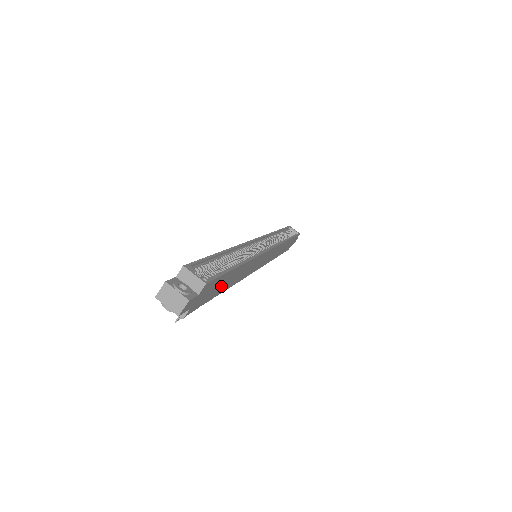
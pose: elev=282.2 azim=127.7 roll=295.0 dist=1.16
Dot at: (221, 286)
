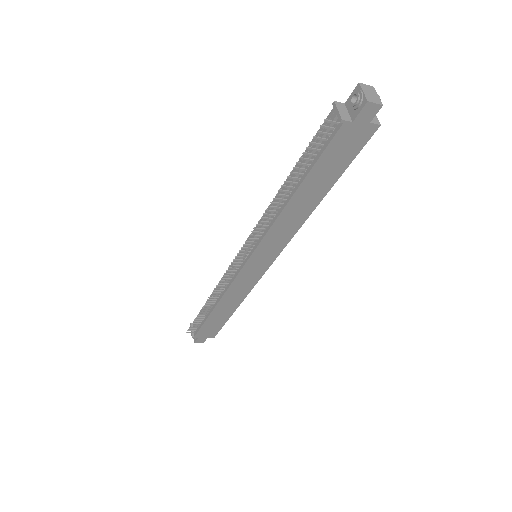
Dot at: (320, 176)
